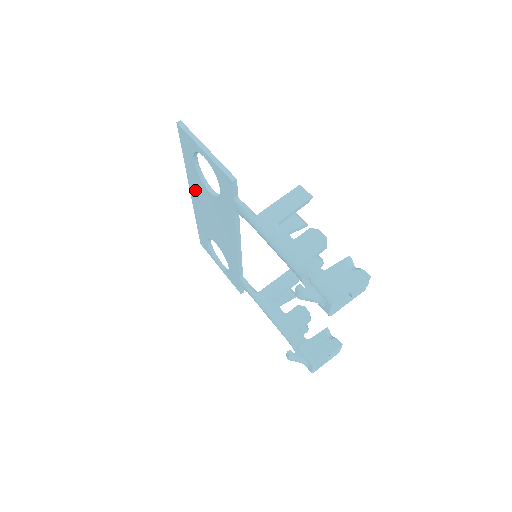
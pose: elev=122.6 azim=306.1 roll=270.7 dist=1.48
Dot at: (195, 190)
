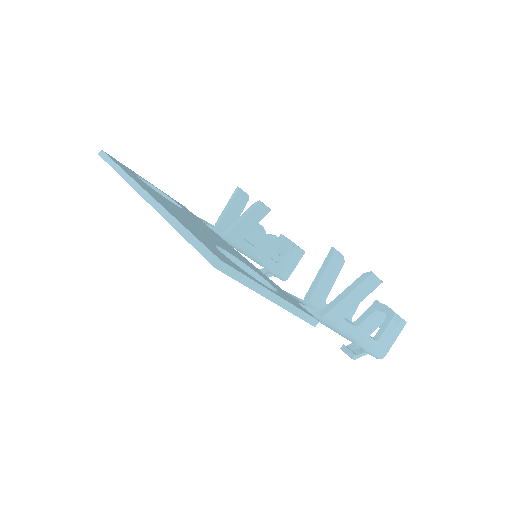
Dot at: occluded
